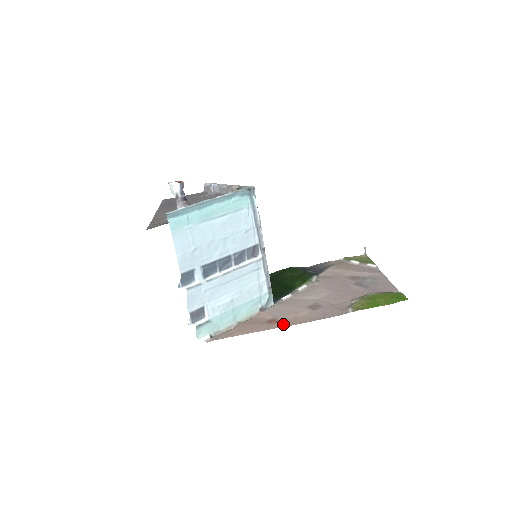
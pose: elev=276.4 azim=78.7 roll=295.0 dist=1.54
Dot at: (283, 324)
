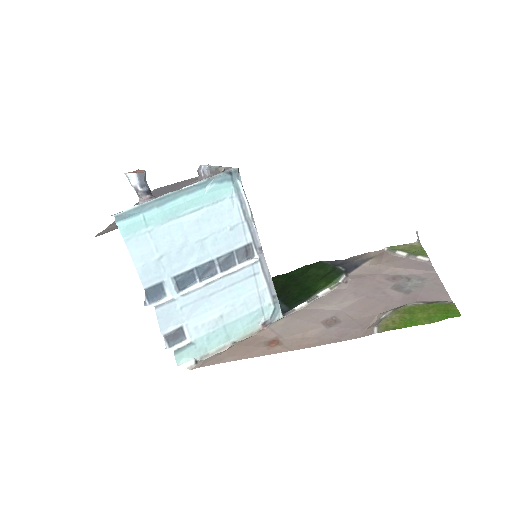
Dot at: (284, 348)
